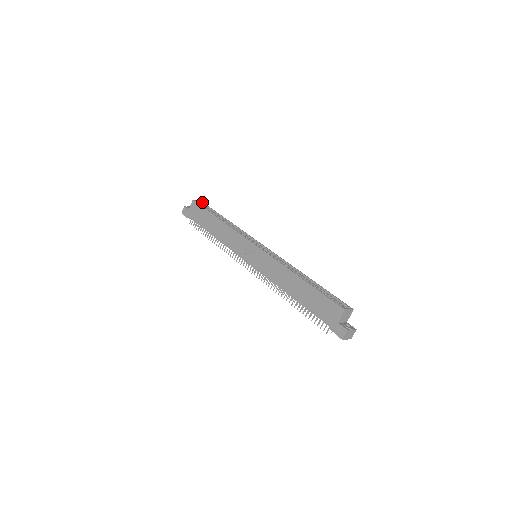
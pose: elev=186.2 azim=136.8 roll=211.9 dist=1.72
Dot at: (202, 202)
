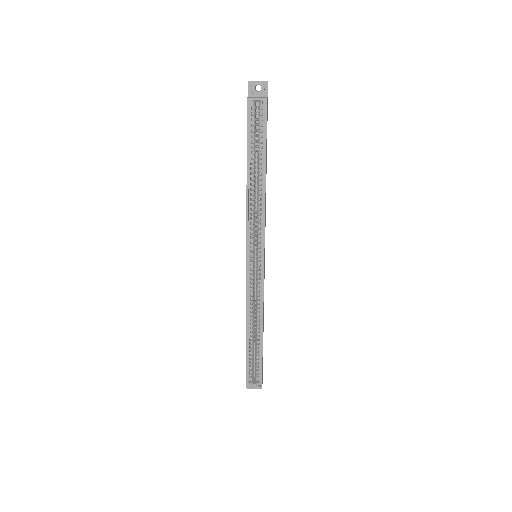
Dot at: (265, 102)
